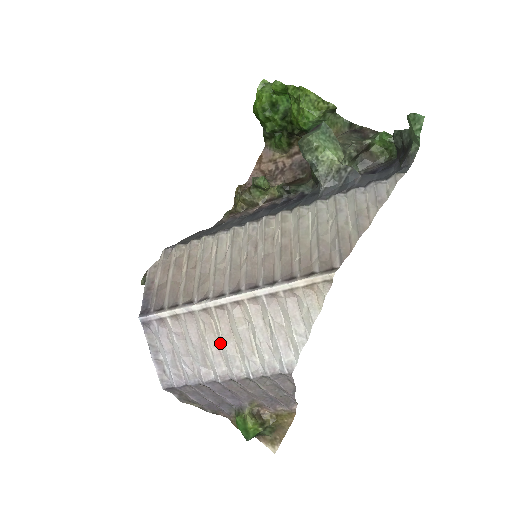
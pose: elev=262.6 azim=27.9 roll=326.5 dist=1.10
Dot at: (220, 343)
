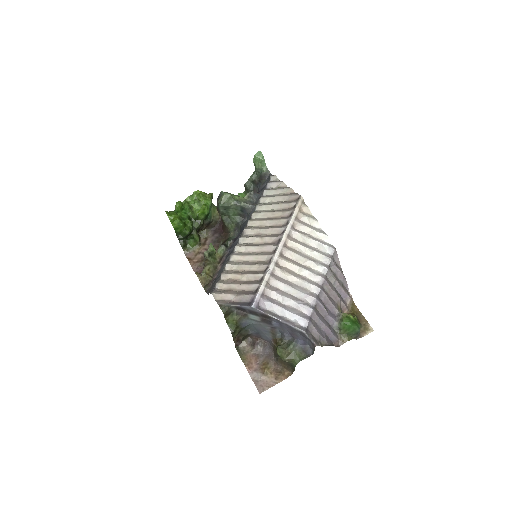
Dot at: (299, 272)
